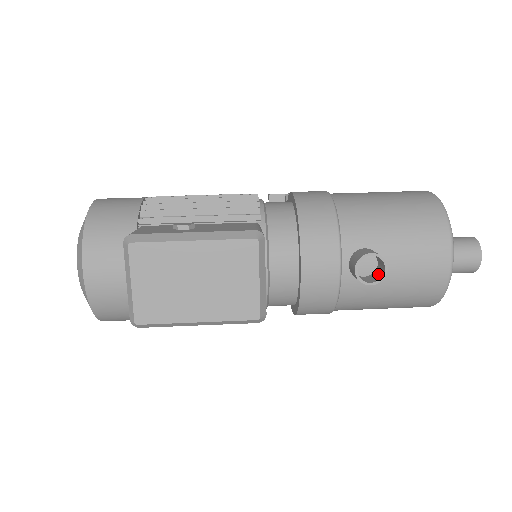
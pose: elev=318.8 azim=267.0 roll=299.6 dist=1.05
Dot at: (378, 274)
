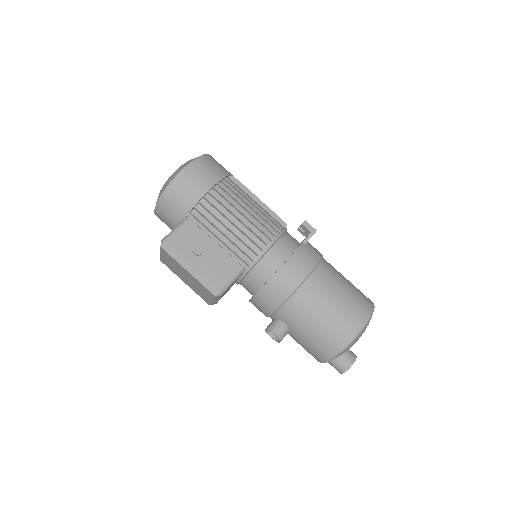
Dot at: occluded
